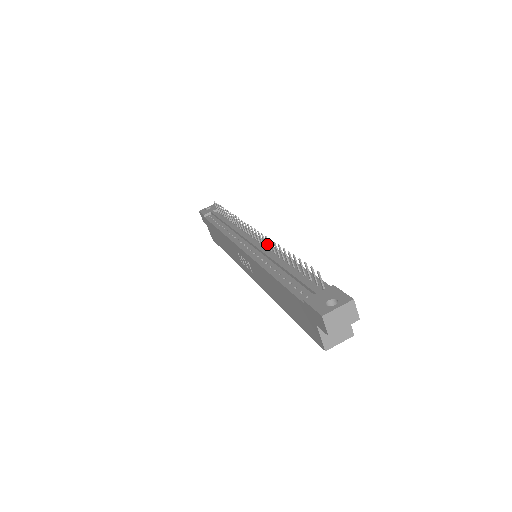
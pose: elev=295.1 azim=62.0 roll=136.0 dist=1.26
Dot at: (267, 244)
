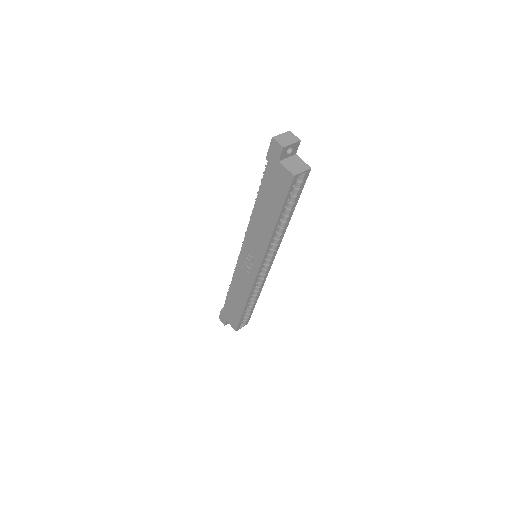
Dot at: occluded
